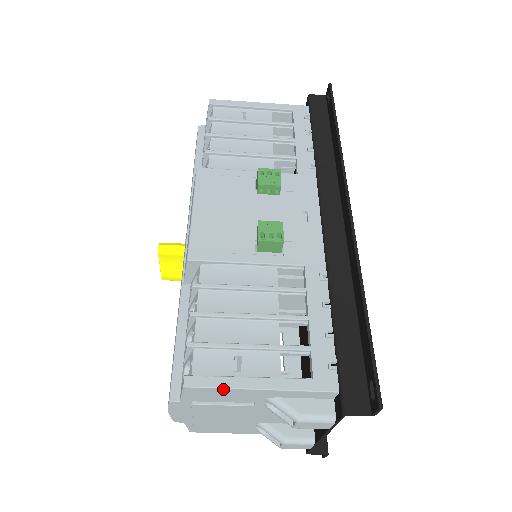
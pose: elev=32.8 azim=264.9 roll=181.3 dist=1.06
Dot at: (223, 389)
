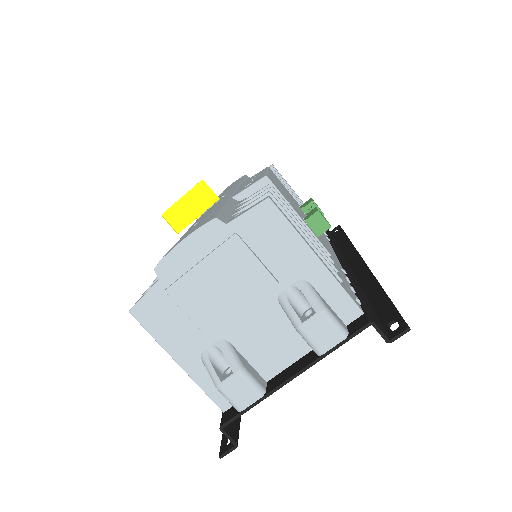
Dot at: (292, 229)
